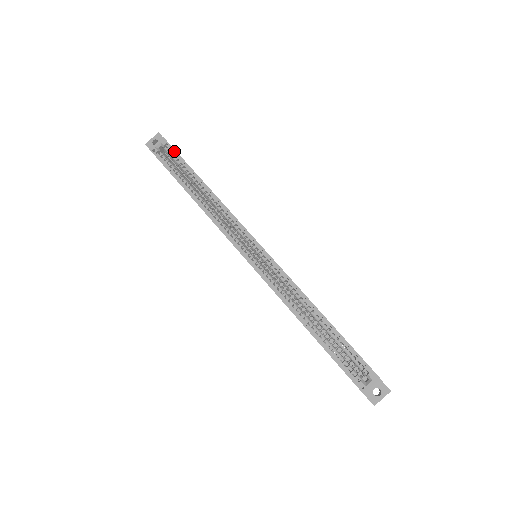
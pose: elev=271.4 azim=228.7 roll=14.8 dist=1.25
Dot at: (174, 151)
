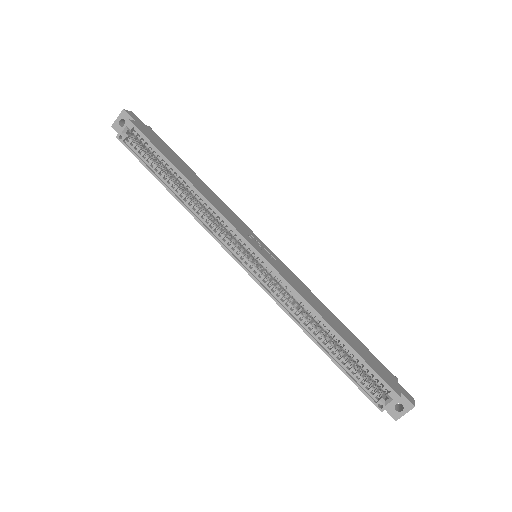
Dot at: (143, 137)
